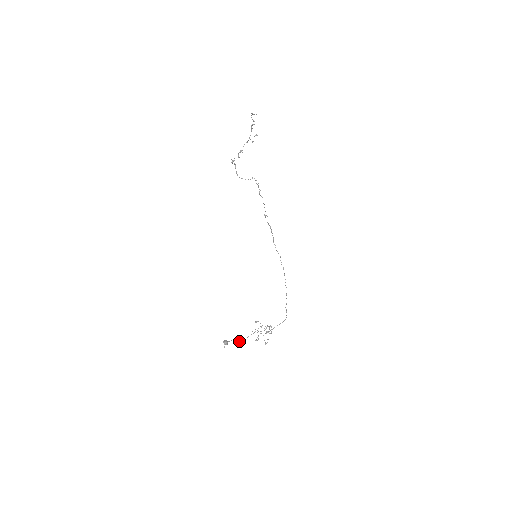
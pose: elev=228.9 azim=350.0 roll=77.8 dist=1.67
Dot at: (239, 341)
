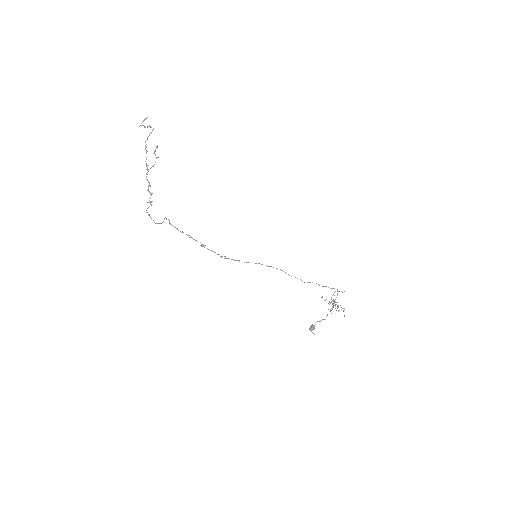
Dot at: (324, 319)
